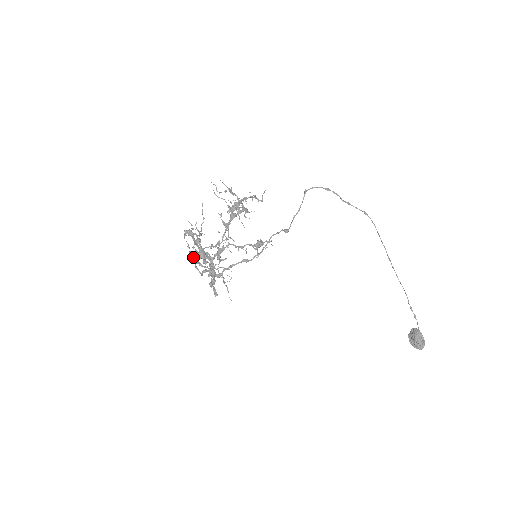
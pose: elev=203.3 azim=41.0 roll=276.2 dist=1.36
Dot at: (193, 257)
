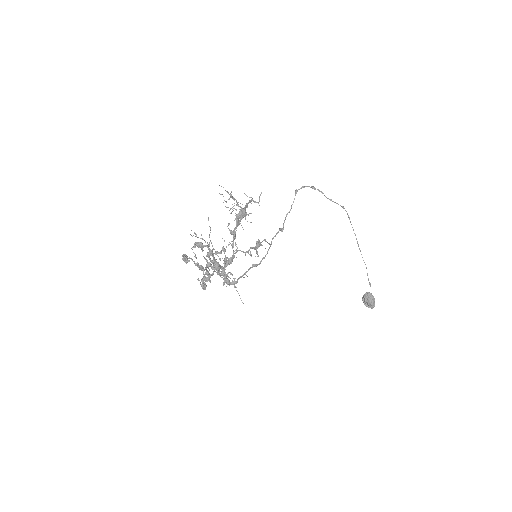
Dot at: (205, 268)
